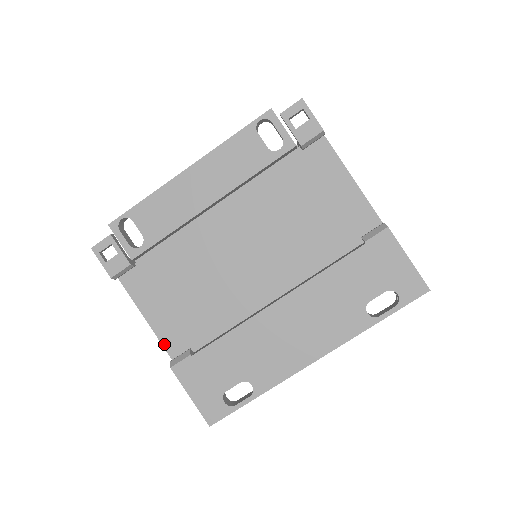
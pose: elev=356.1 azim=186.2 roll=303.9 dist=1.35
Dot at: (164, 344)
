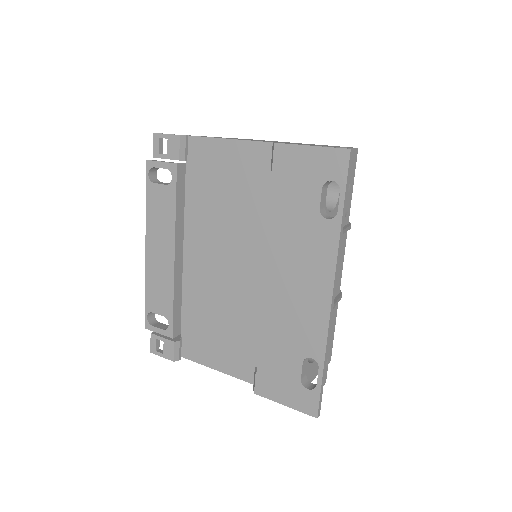
Dot at: (243, 379)
